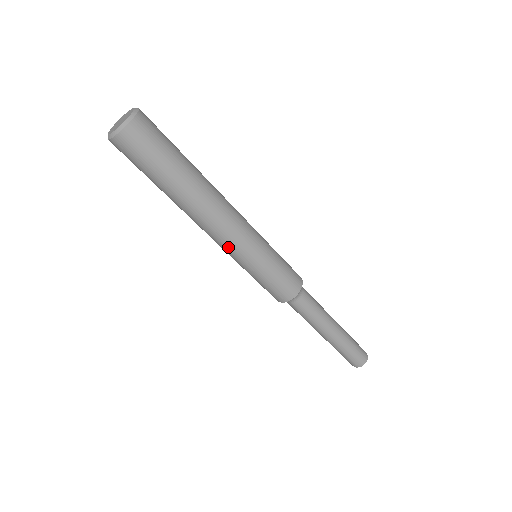
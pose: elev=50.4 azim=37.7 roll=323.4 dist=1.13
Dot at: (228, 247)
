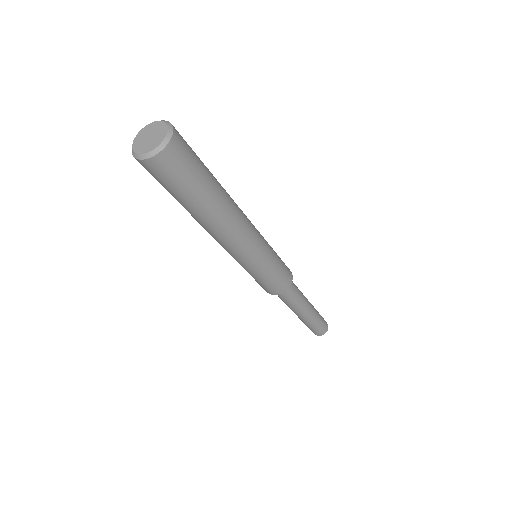
Dot at: (238, 254)
